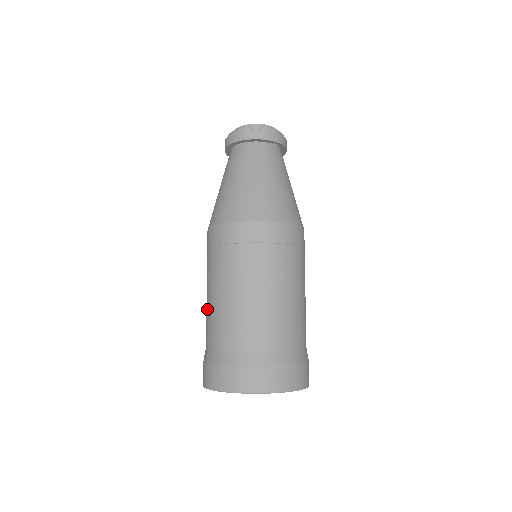
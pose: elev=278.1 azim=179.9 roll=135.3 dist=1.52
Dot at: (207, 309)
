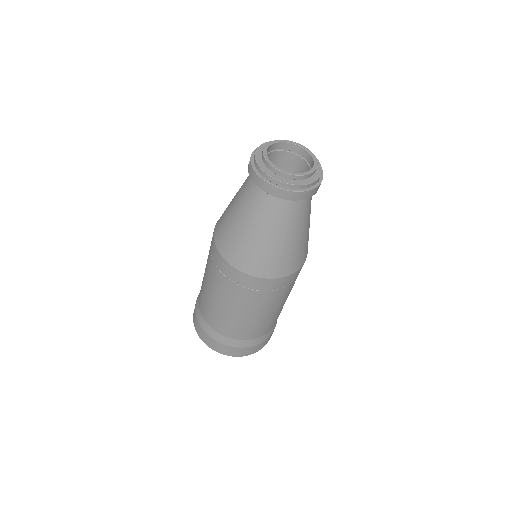
Dot at: (210, 303)
